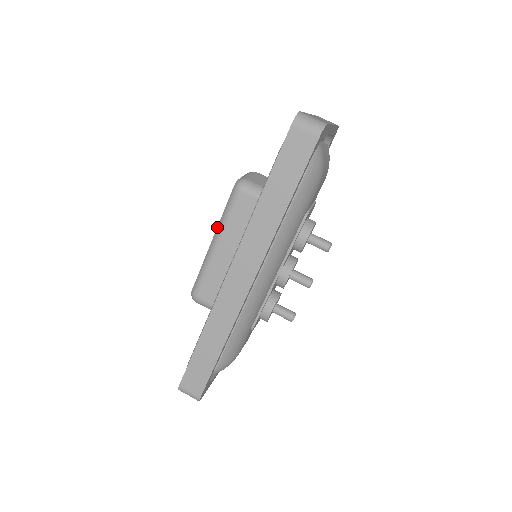
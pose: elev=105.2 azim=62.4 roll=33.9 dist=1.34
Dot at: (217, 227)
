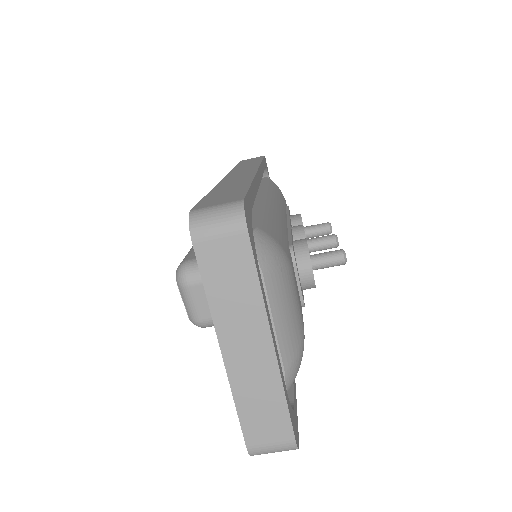
Dot at: occluded
